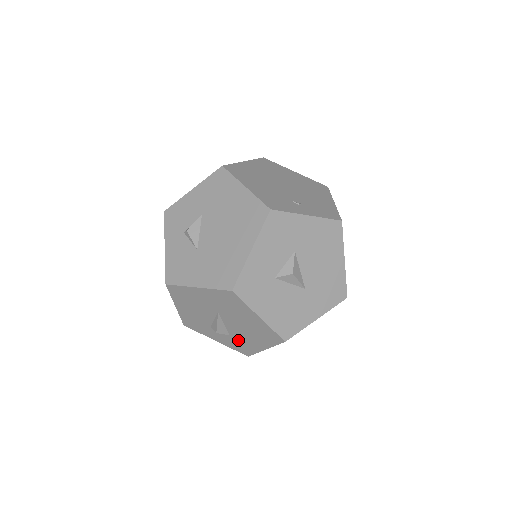
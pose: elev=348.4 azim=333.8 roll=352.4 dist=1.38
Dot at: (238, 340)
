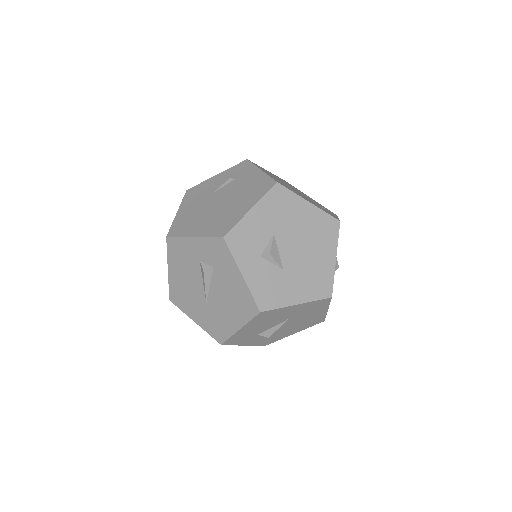
Dot at: (274, 336)
